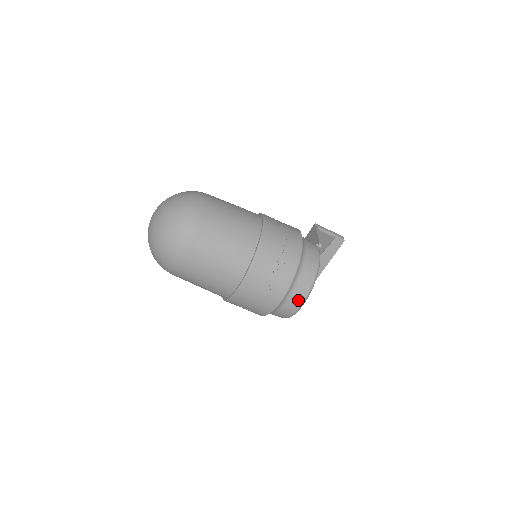
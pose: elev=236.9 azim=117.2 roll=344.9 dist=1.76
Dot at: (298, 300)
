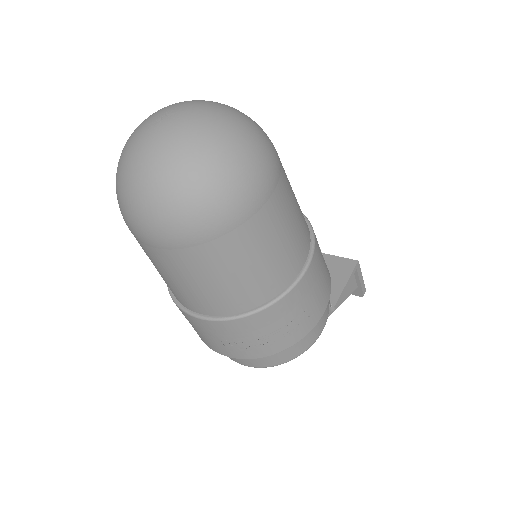
Dot at: (242, 362)
